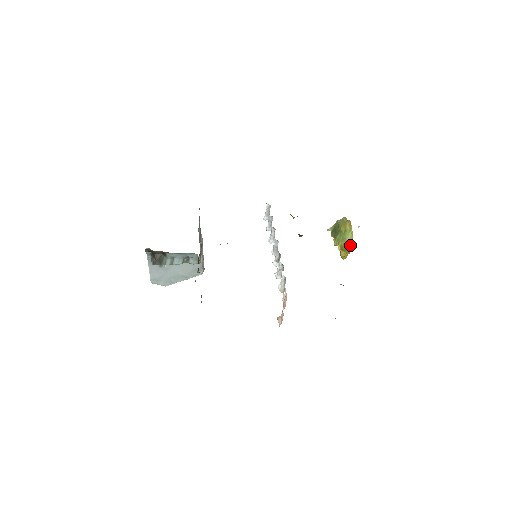
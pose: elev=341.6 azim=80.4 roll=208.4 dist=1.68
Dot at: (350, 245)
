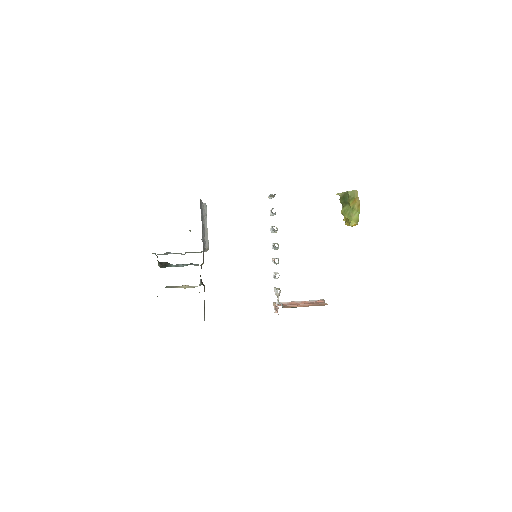
Dot at: (355, 224)
